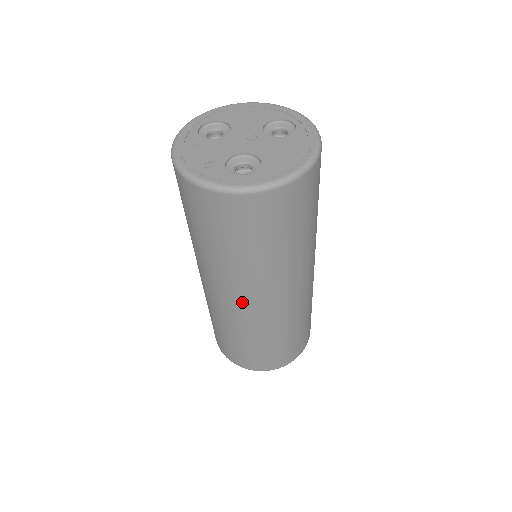
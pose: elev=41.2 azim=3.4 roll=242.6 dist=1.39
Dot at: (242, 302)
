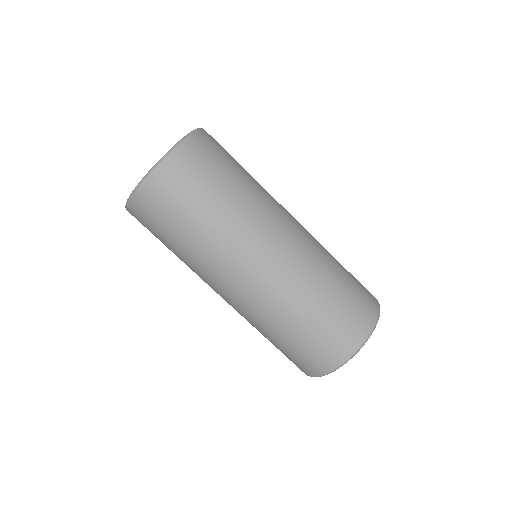
Dot at: (273, 247)
